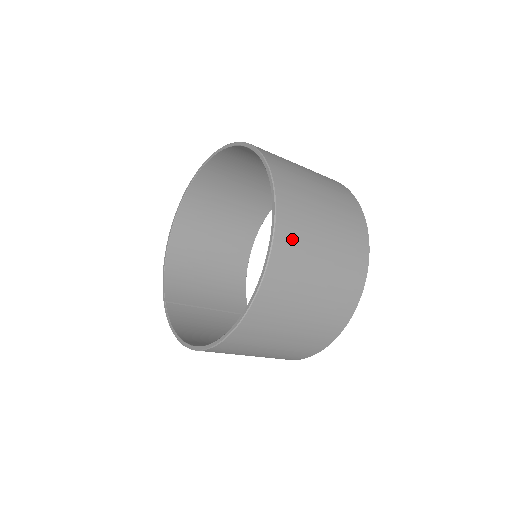
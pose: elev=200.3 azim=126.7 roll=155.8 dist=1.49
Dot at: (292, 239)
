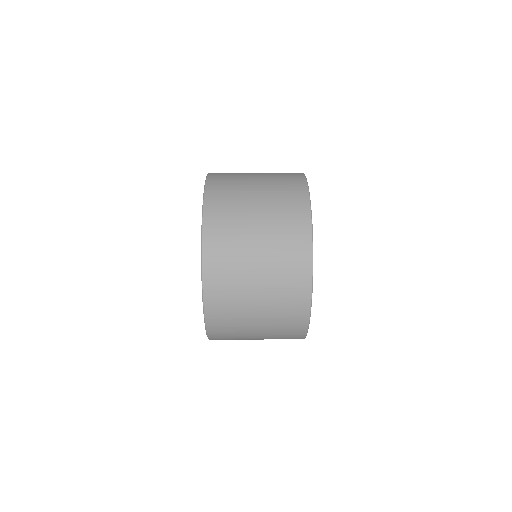
Dot at: occluded
